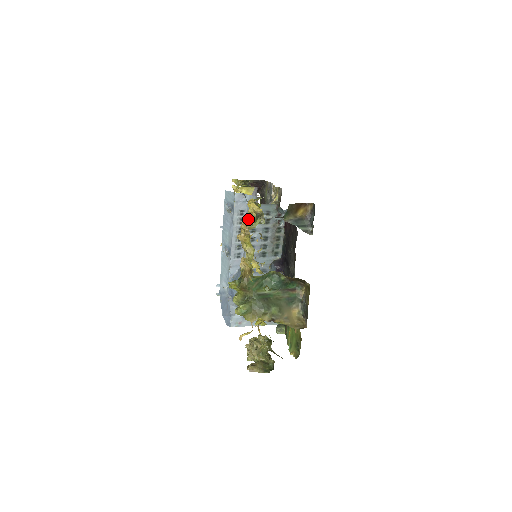
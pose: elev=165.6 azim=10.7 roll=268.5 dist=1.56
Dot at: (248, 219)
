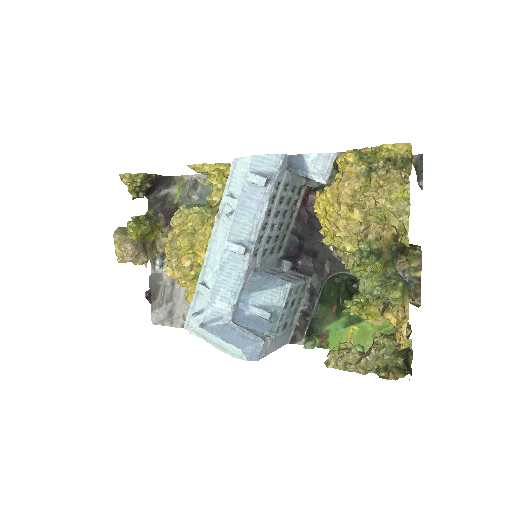
Dot at: (373, 171)
